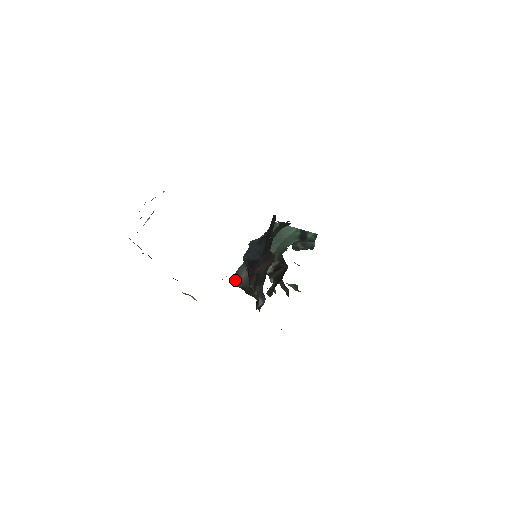
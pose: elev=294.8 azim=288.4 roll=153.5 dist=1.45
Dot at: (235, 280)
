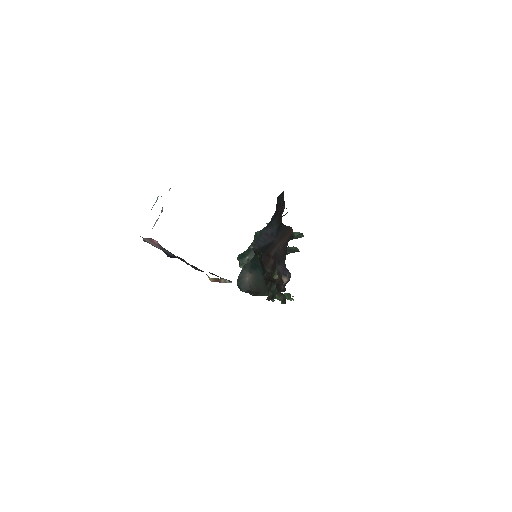
Dot at: (239, 285)
